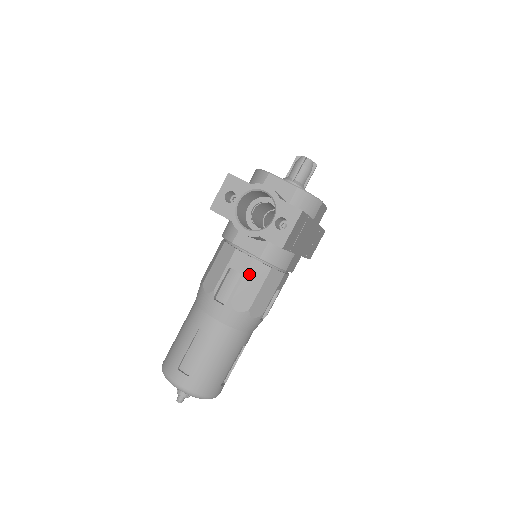
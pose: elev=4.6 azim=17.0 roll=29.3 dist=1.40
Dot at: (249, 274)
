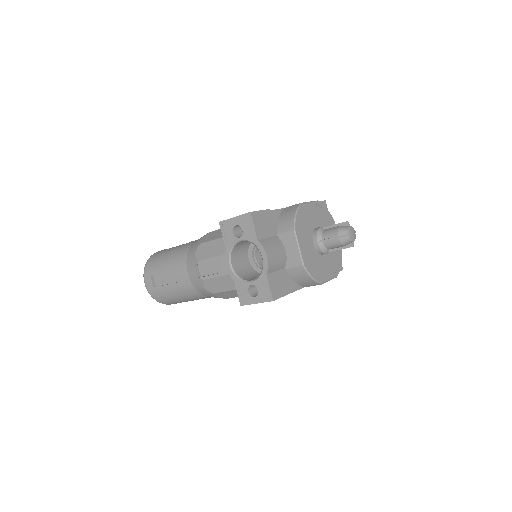
Dot at: (226, 278)
